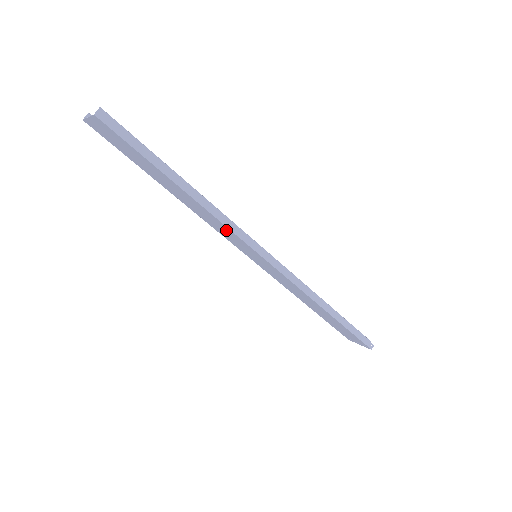
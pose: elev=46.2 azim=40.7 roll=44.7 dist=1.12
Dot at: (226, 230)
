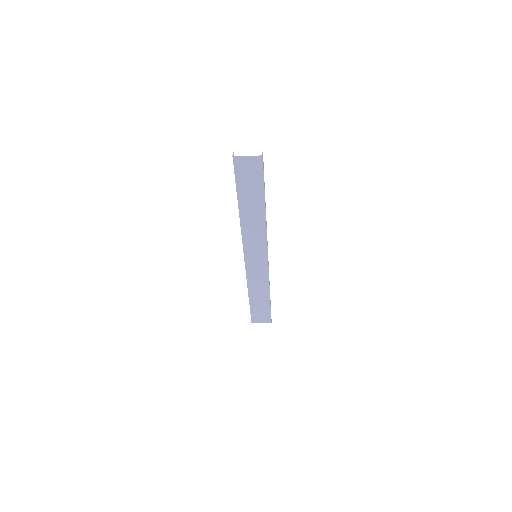
Dot at: (260, 236)
